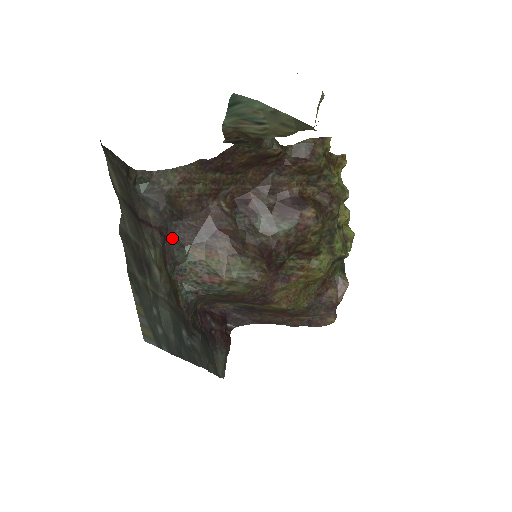
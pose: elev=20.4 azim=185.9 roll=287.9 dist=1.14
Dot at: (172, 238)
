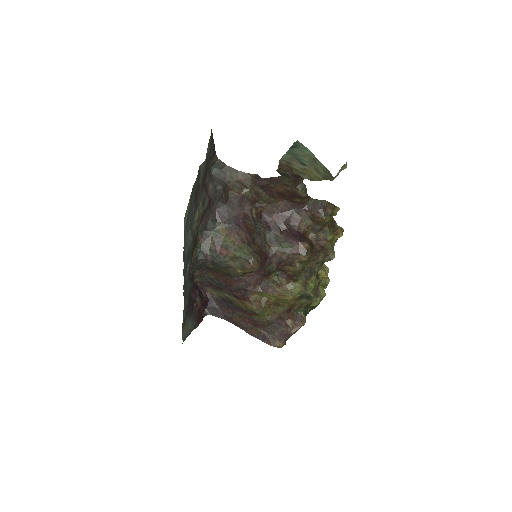
Dot at: (213, 211)
